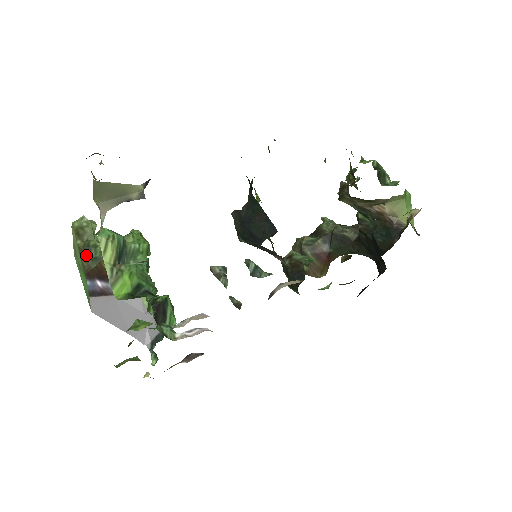
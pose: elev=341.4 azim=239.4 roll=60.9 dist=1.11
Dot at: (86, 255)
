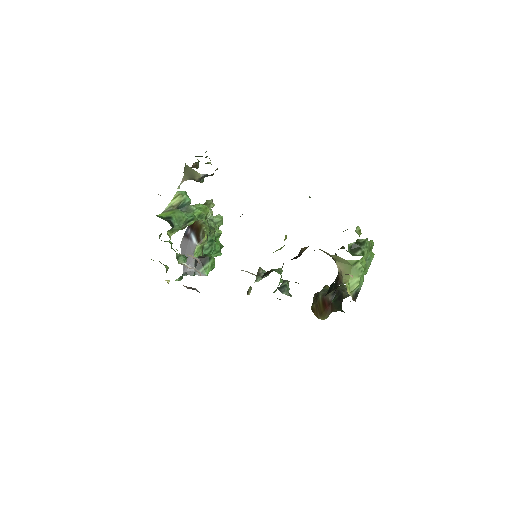
Dot at: occluded
